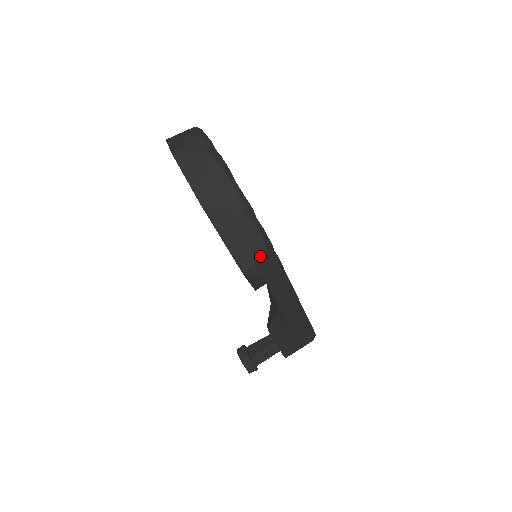
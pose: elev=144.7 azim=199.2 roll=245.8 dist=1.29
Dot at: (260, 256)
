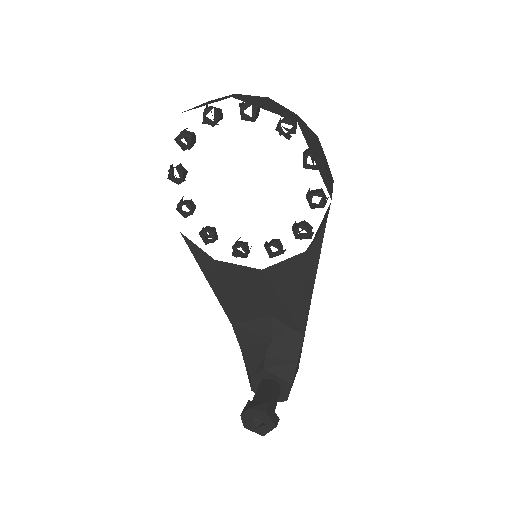
Dot at: occluded
